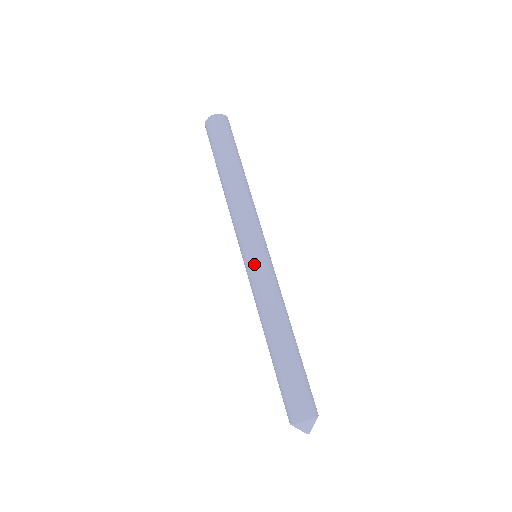
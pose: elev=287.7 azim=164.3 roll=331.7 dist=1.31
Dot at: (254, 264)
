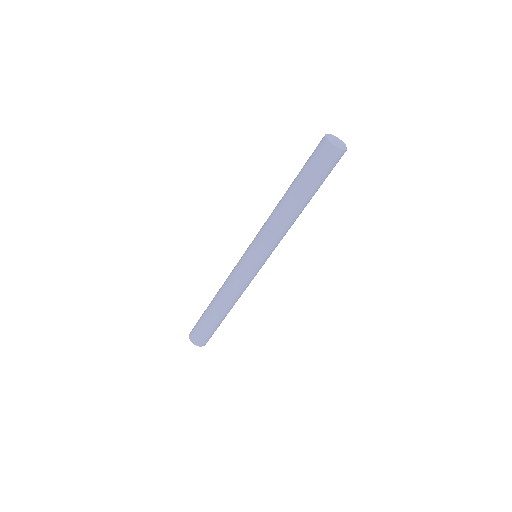
Dot at: (254, 270)
